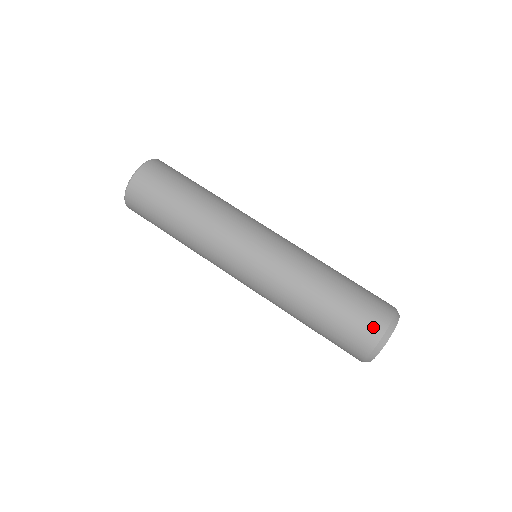
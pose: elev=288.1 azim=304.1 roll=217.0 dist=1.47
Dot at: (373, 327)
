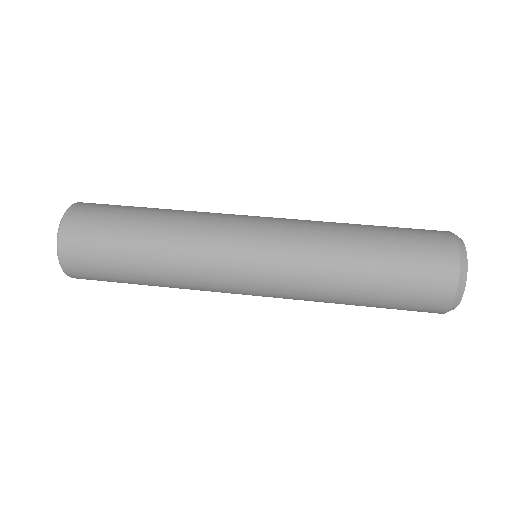
Dot at: (443, 261)
